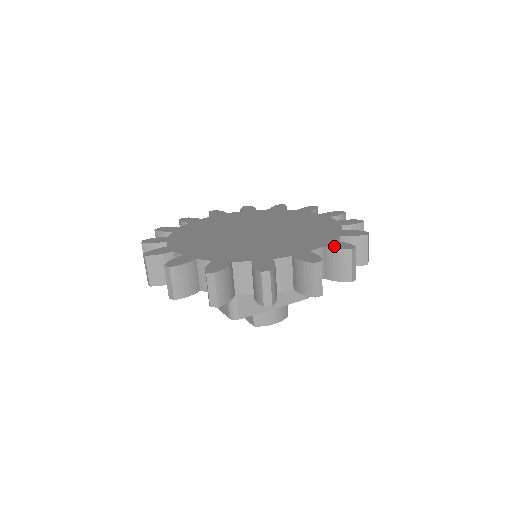
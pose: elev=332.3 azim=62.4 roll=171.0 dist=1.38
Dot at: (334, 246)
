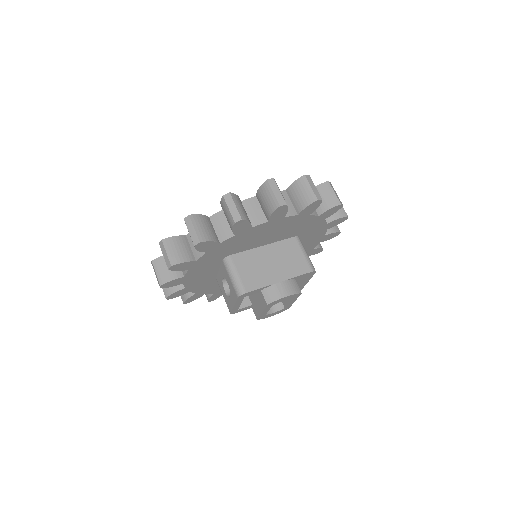
Dot at: occluded
